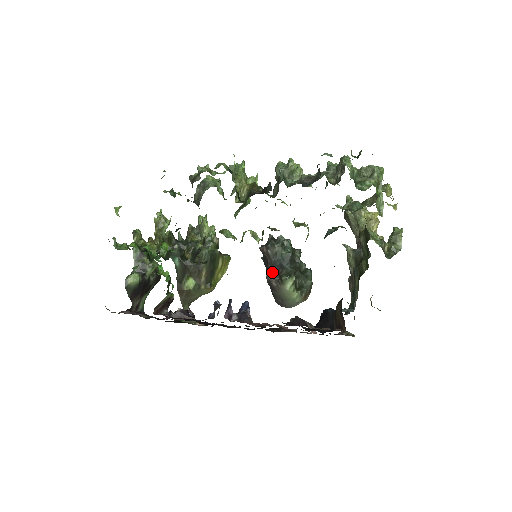
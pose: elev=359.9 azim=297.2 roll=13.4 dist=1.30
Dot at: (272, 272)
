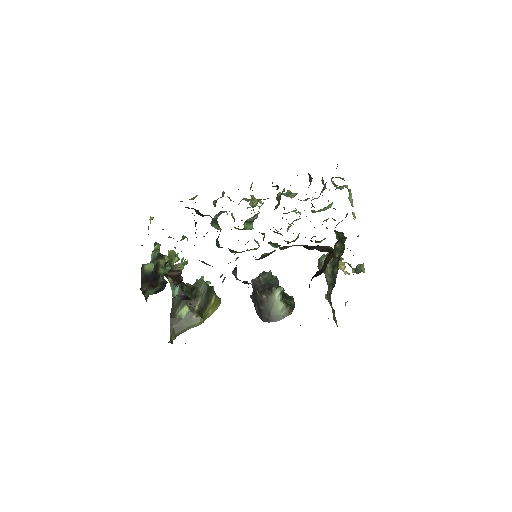
Dot at: (262, 290)
